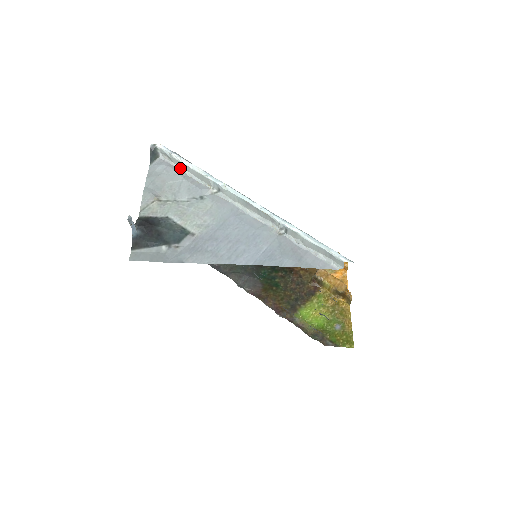
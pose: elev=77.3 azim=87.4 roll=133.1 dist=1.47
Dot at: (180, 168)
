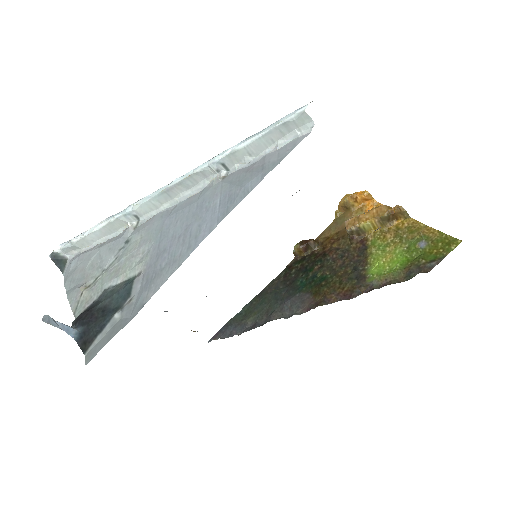
Dot at: (91, 245)
